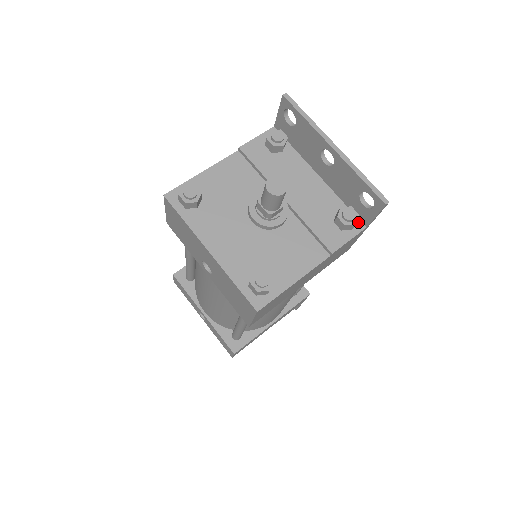
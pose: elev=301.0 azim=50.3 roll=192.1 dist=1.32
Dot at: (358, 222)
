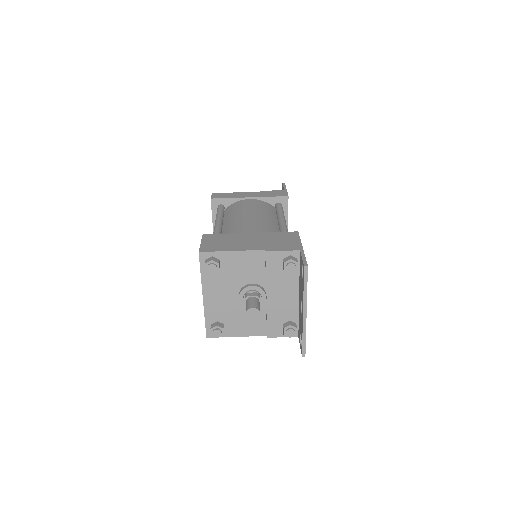
Dot at: (297, 332)
